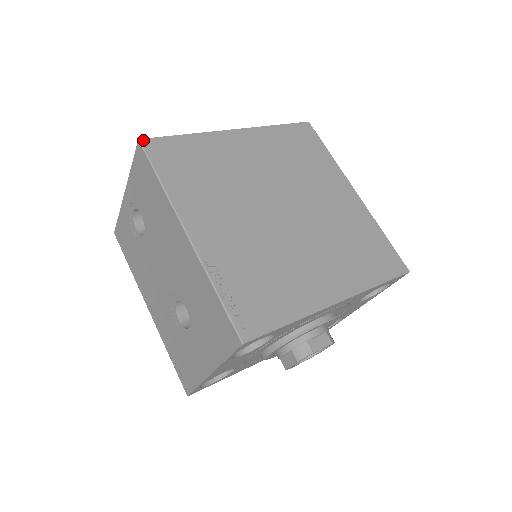
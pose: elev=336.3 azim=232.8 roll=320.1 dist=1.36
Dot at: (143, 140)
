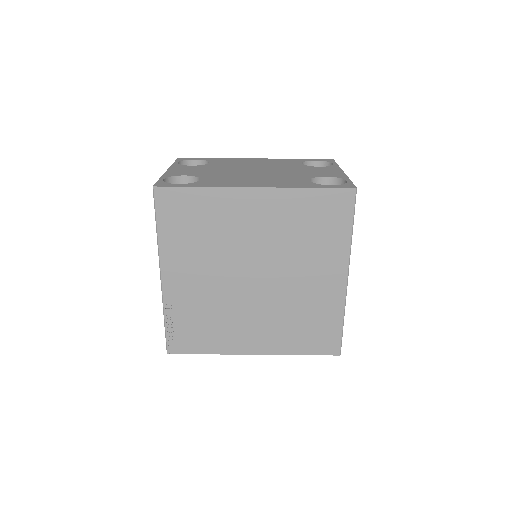
Dot at: (156, 188)
